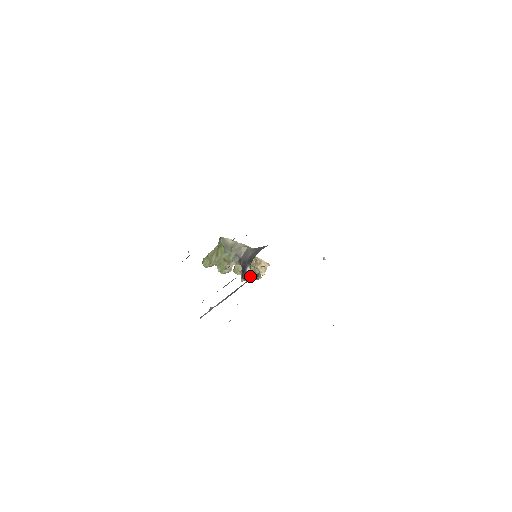
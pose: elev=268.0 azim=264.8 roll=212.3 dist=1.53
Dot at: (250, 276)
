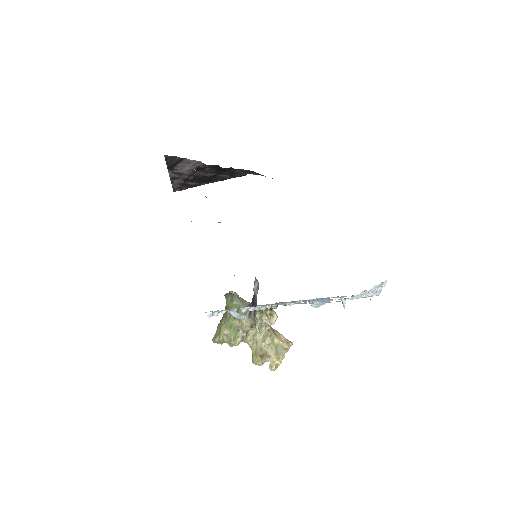
Dot at: (258, 288)
